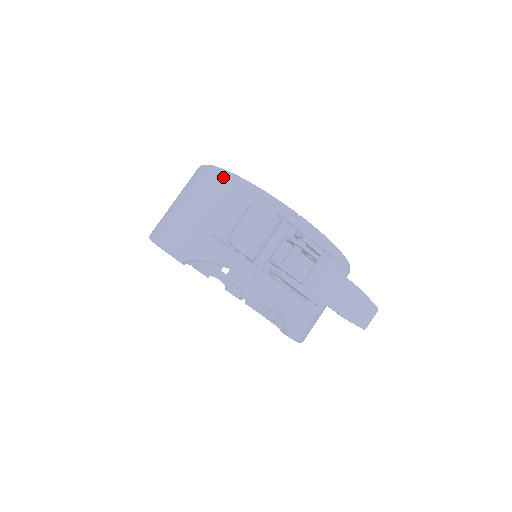
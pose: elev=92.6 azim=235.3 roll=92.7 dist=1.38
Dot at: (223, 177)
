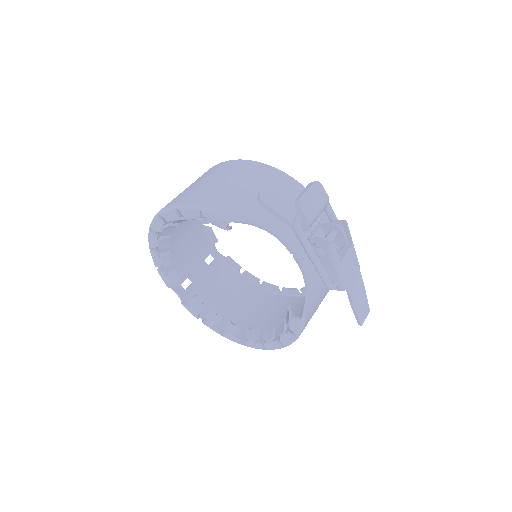
Dot at: (264, 167)
